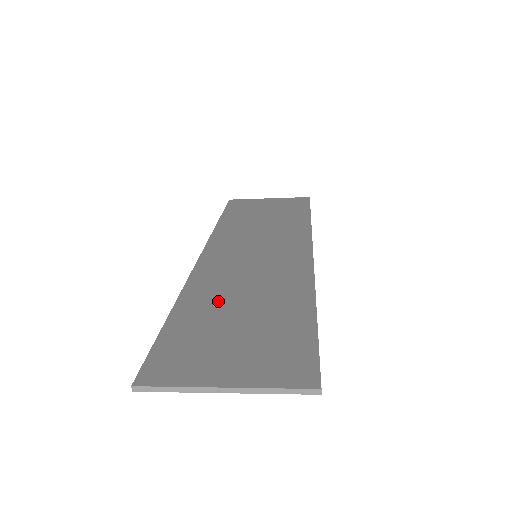
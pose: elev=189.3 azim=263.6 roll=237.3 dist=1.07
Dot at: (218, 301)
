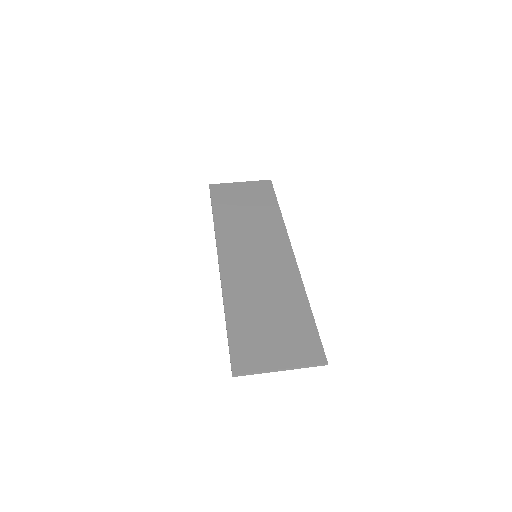
Dot at: (250, 304)
